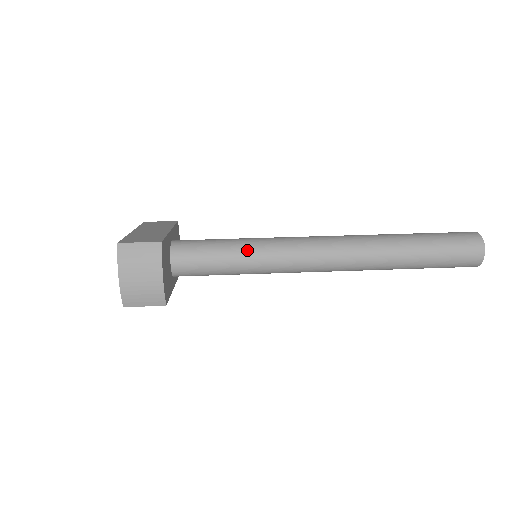
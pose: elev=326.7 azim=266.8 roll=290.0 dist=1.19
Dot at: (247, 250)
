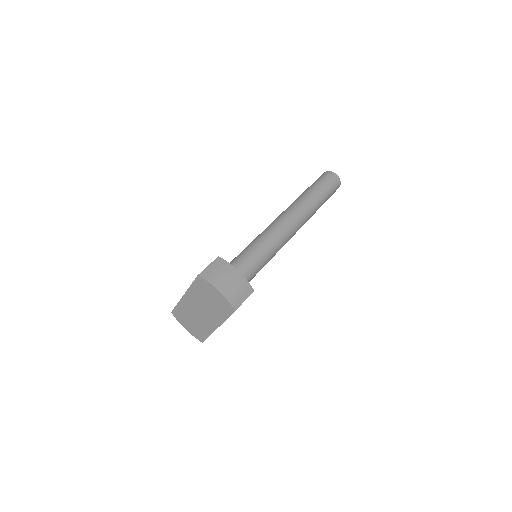
Dot at: (251, 250)
